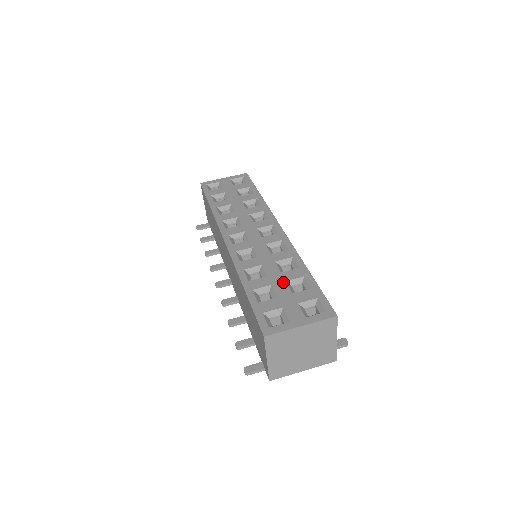
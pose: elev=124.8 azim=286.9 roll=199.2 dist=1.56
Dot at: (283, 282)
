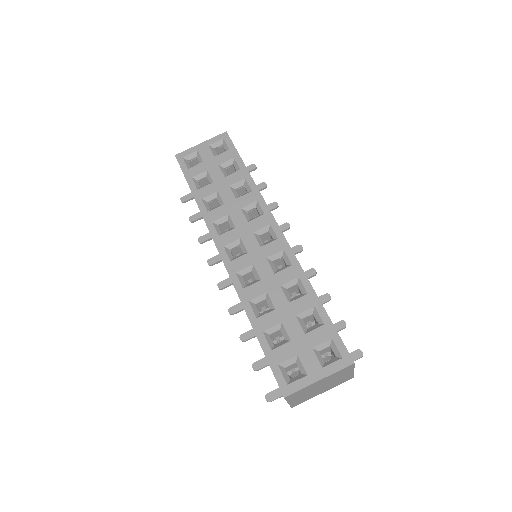
Dot at: (293, 318)
